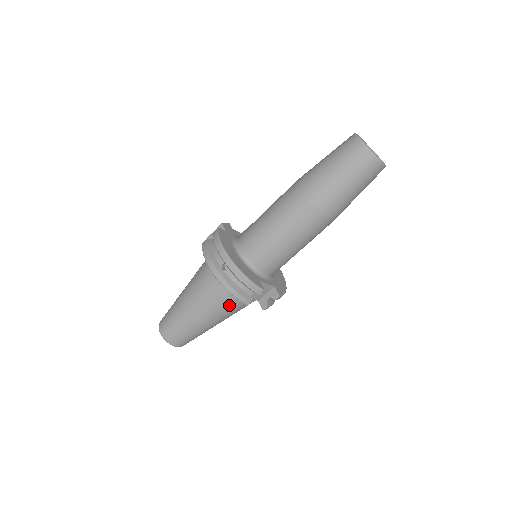
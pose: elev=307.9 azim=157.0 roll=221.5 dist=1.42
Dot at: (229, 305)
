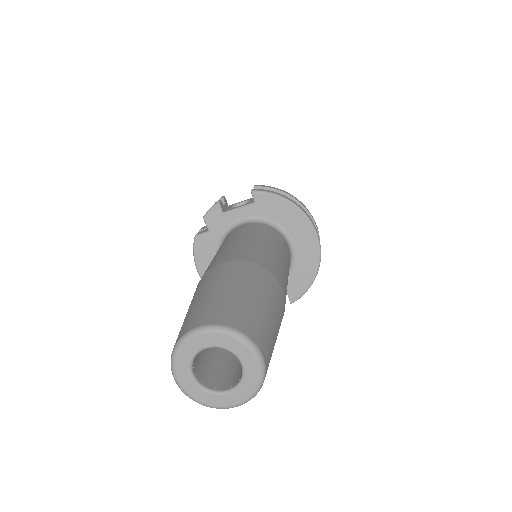
Dot at: occluded
